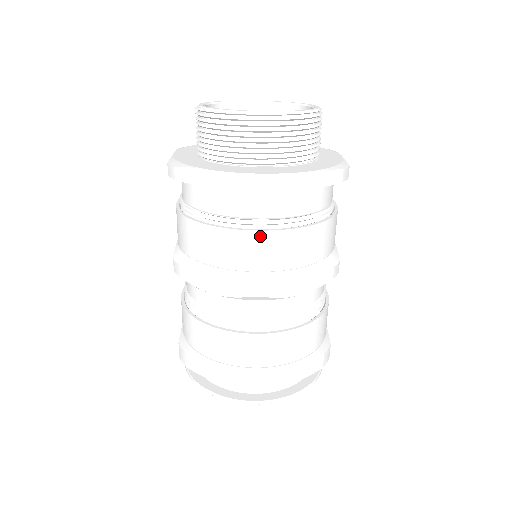
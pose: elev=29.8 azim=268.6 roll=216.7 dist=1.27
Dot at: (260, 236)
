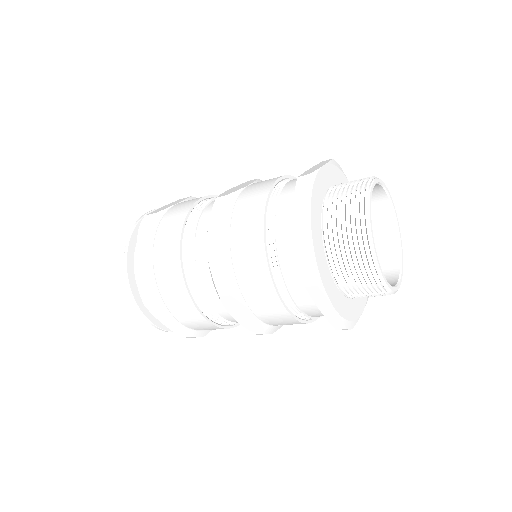
Dot at: occluded
